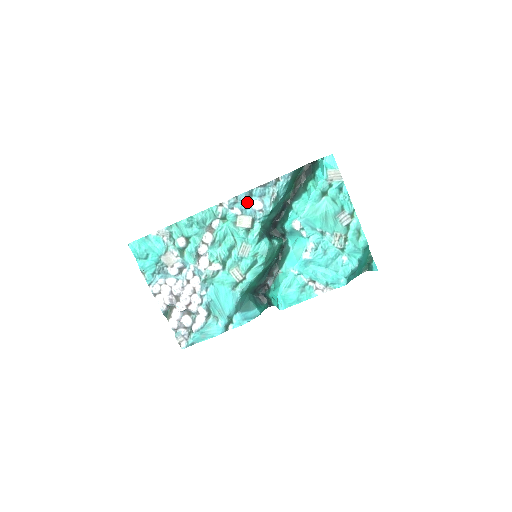
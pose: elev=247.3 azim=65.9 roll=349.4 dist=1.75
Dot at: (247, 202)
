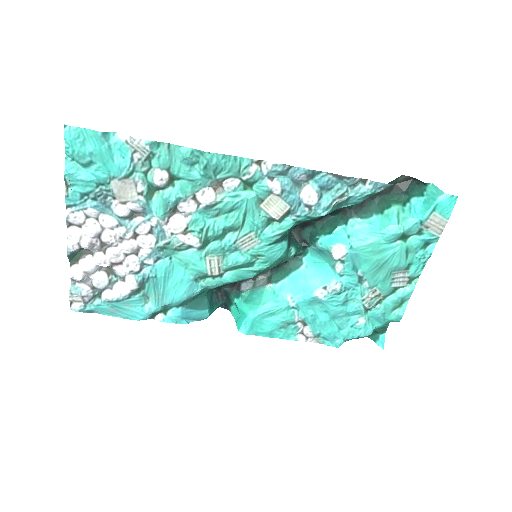
Dot at: (298, 182)
